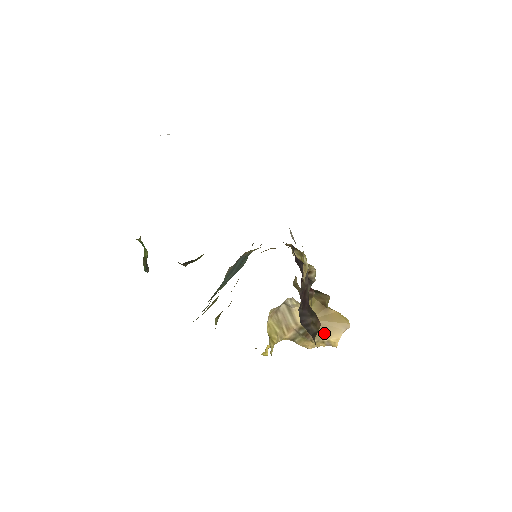
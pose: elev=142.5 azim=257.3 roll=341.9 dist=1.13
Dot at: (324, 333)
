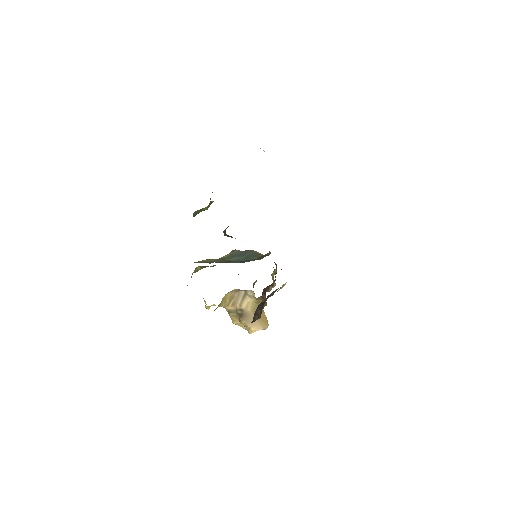
Dot at: occluded
